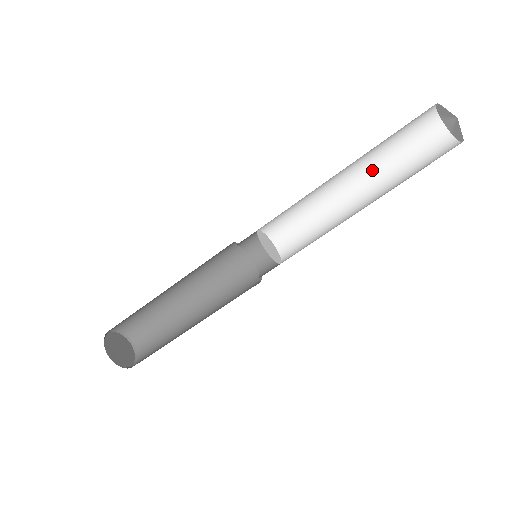
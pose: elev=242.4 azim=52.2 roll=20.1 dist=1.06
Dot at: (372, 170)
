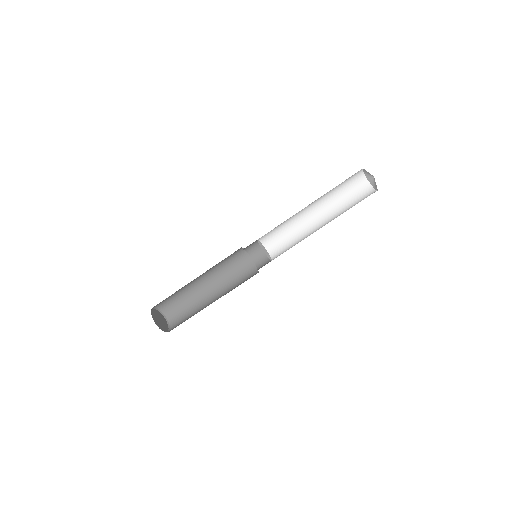
Dot at: (328, 207)
